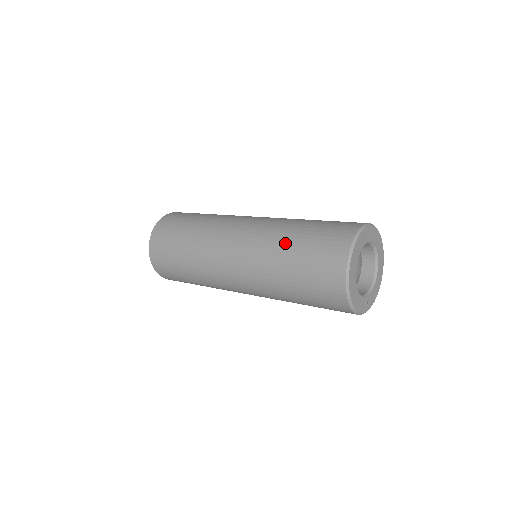
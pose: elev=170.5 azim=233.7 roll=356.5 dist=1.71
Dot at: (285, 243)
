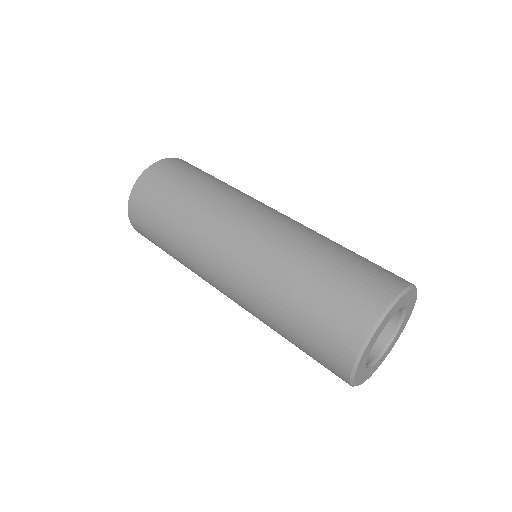
Dot at: (288, 287)
